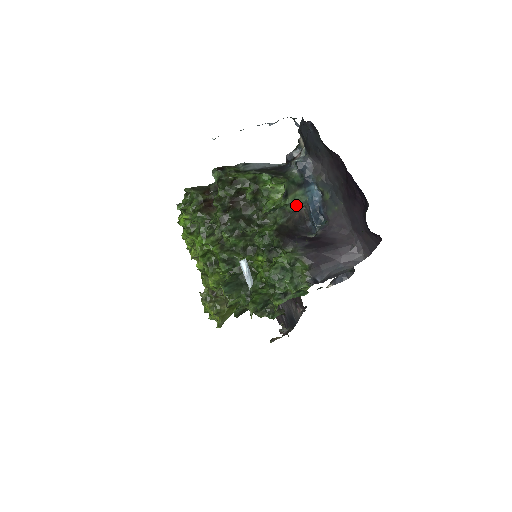
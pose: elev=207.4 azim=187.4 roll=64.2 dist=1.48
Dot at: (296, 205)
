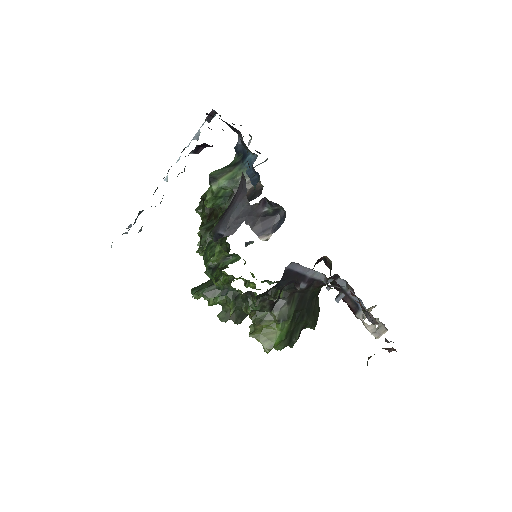
Dot at: (236, 182)
